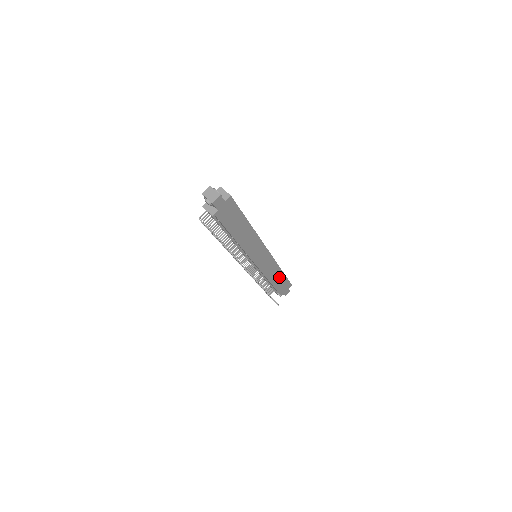
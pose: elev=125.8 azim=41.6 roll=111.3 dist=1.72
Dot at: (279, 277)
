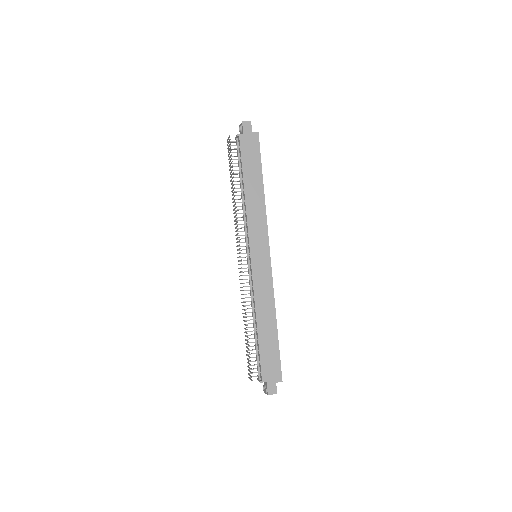
Dot at: (270, 329)
